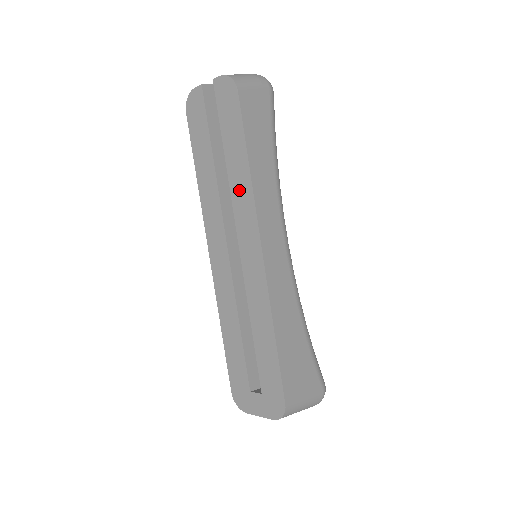
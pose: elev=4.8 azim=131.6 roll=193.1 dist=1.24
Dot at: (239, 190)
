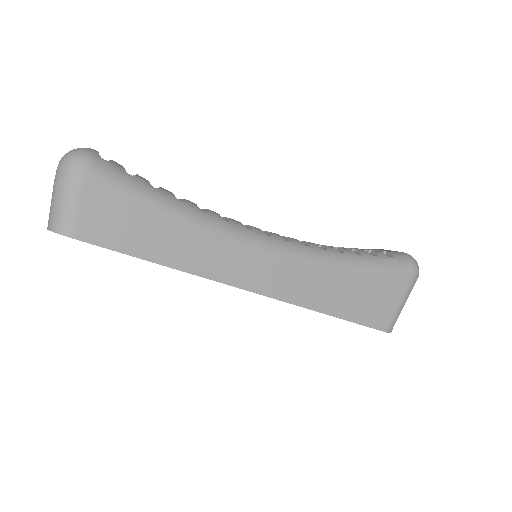
Dot at: occluded
